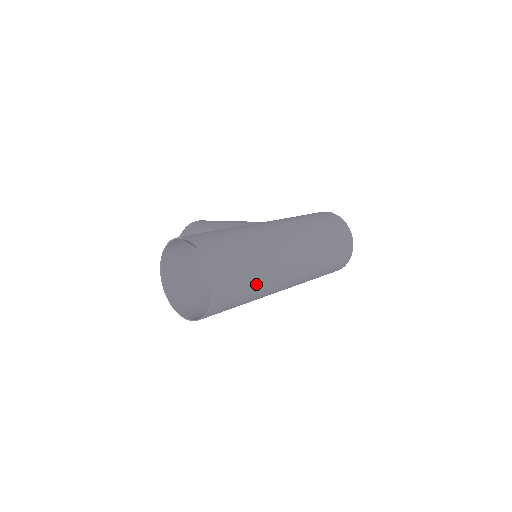
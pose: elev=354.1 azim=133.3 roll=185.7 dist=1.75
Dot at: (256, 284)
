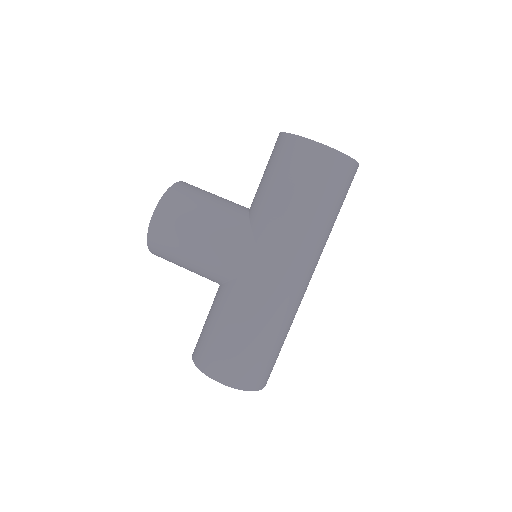
Dot at: occluded
